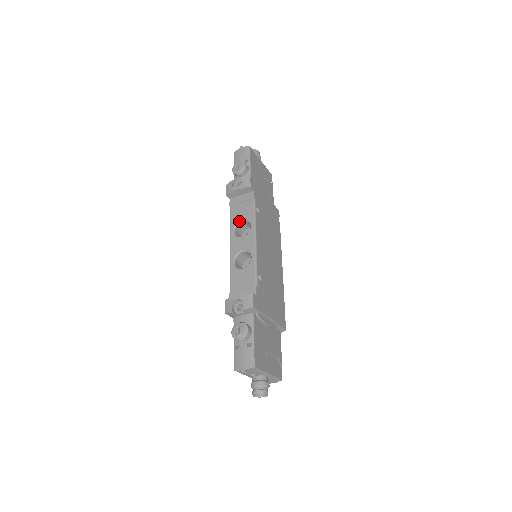
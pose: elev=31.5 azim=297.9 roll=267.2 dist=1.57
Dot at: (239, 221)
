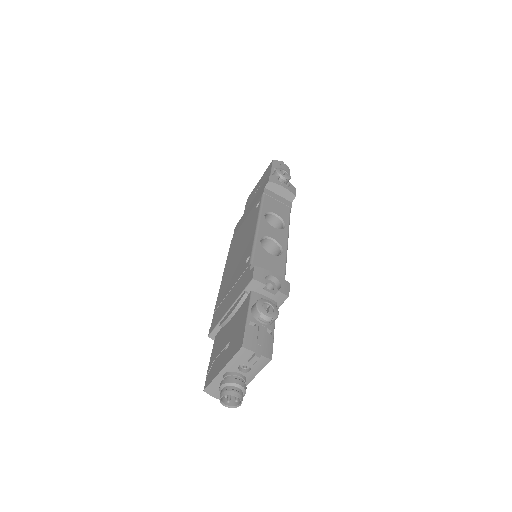
Dot at: (272, 212)
